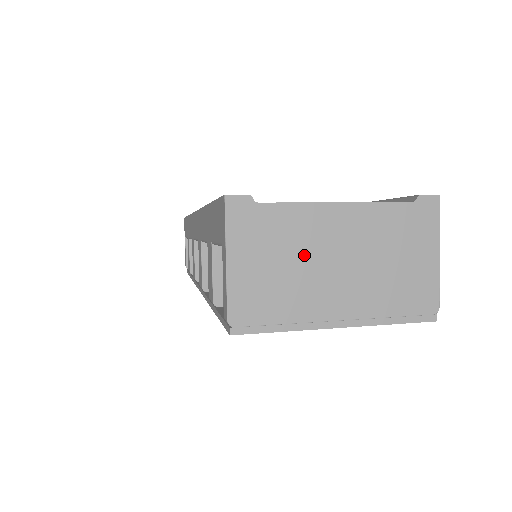
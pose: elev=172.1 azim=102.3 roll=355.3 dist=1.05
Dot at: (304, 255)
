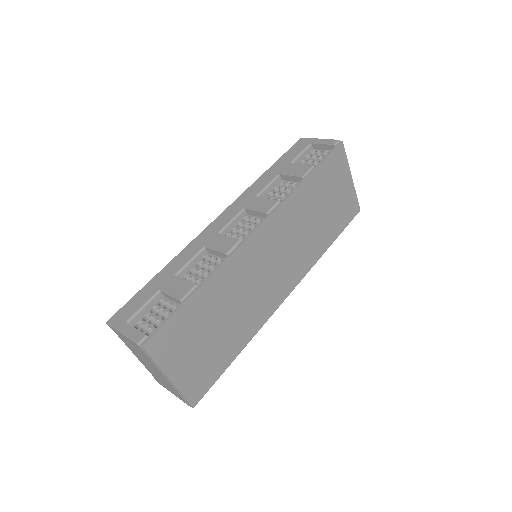
Dot at: occluded
